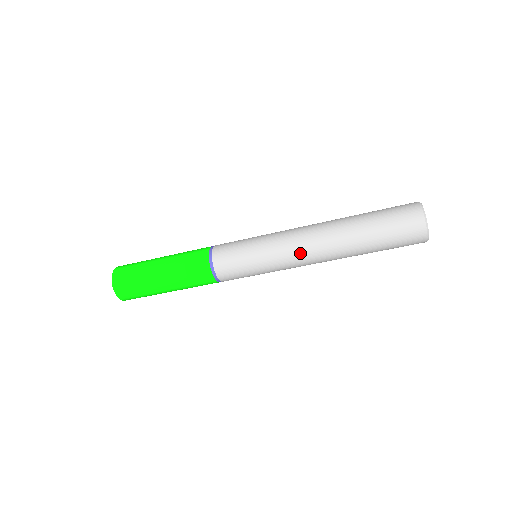
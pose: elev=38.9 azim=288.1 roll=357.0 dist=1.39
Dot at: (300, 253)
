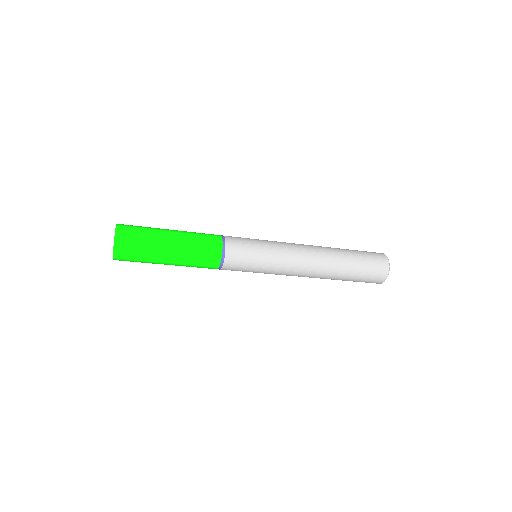
Dot at: (297, 273)
